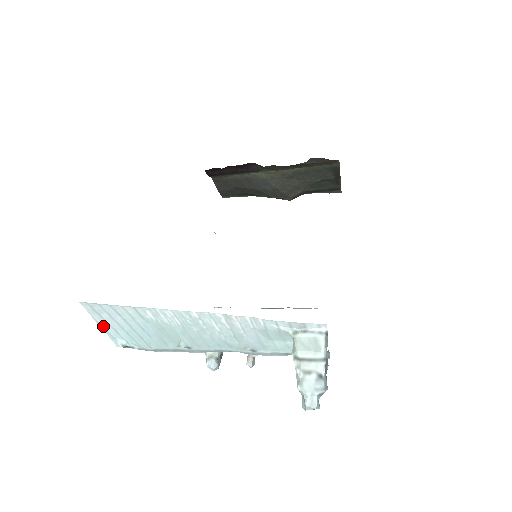
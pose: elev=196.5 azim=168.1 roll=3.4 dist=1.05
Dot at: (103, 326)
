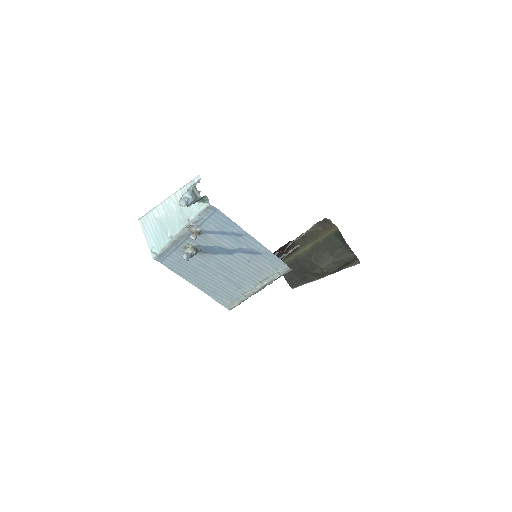
Dot at: (146, 238)
